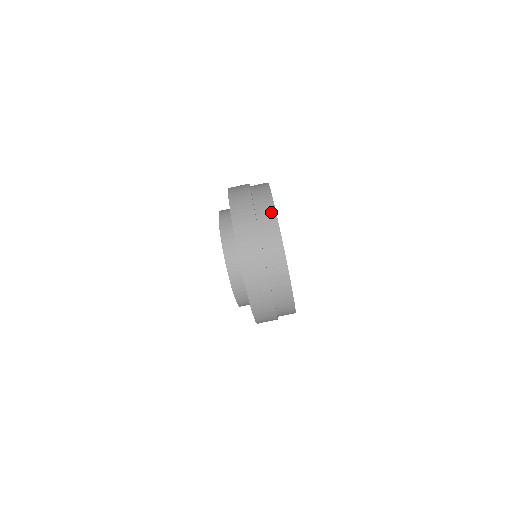
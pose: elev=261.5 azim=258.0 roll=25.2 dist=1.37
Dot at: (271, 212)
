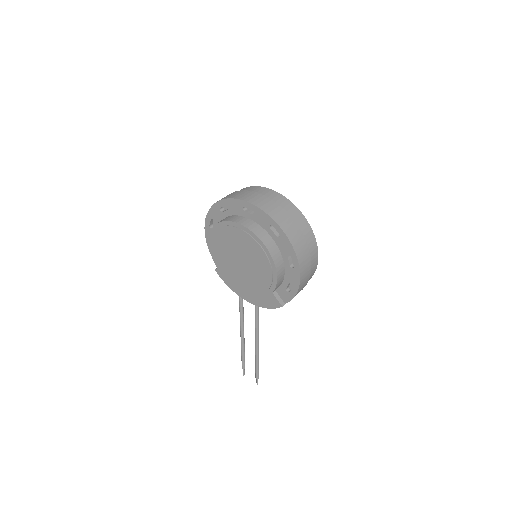
Dot at: (259, 188)
